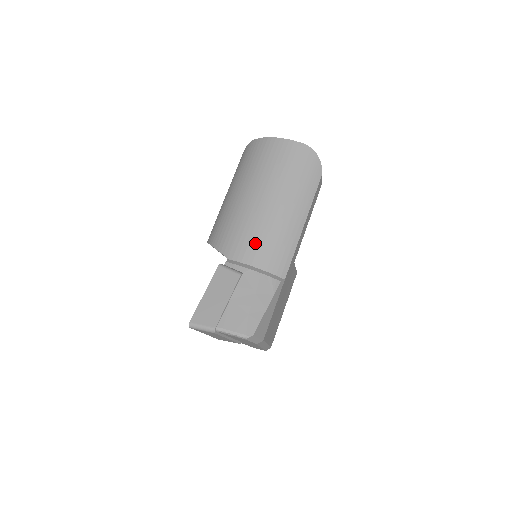
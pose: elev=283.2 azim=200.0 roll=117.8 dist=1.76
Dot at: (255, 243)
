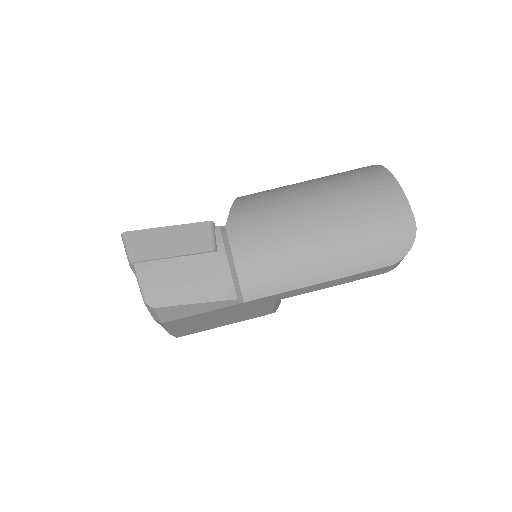
Dot at: (261, 243)
